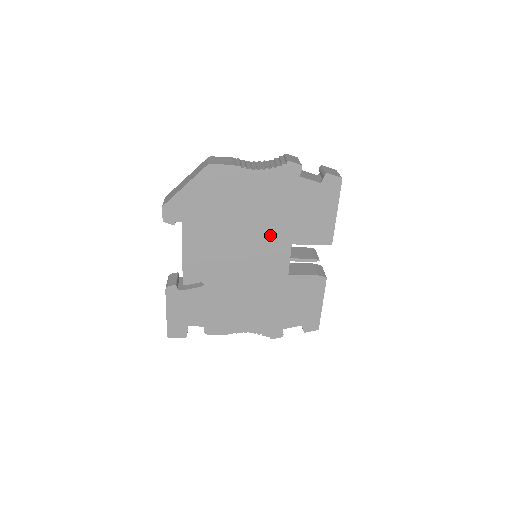
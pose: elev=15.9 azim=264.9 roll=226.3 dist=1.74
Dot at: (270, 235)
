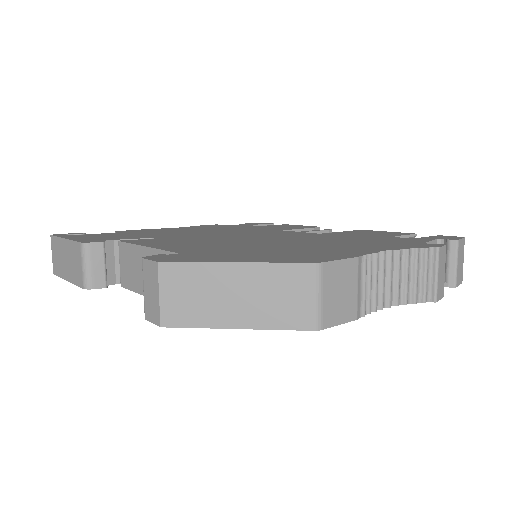
Dot at: occluded
